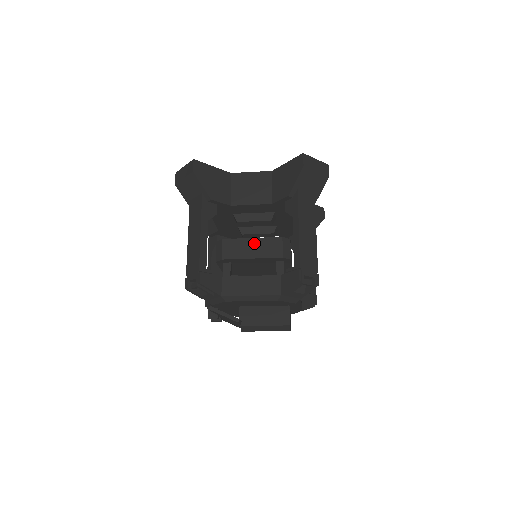
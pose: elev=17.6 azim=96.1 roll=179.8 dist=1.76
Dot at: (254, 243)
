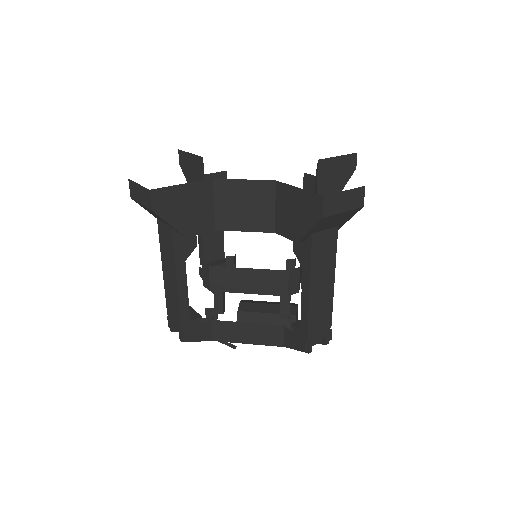
Dot at: (251, 275)
